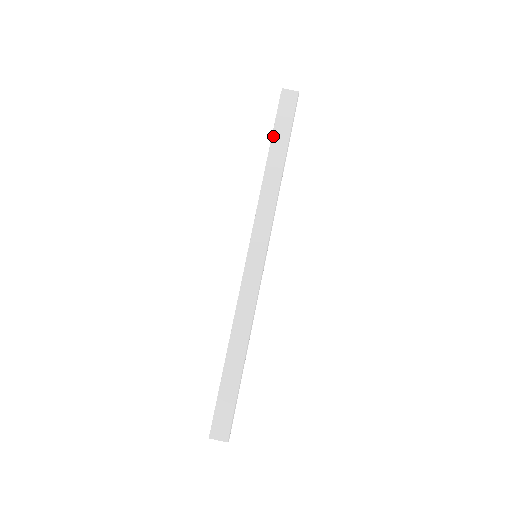
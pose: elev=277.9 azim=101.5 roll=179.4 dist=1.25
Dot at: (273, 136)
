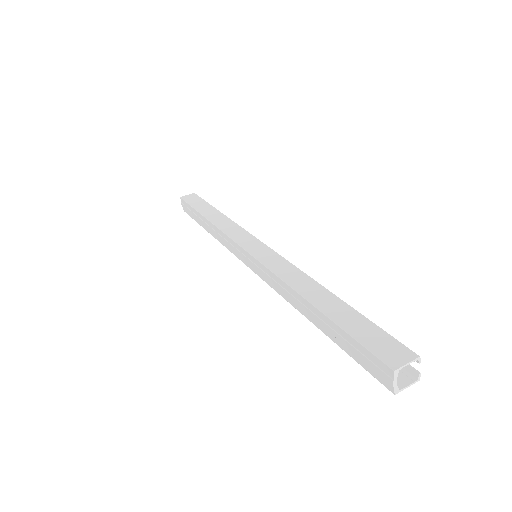
Dot at: (196, 210)
